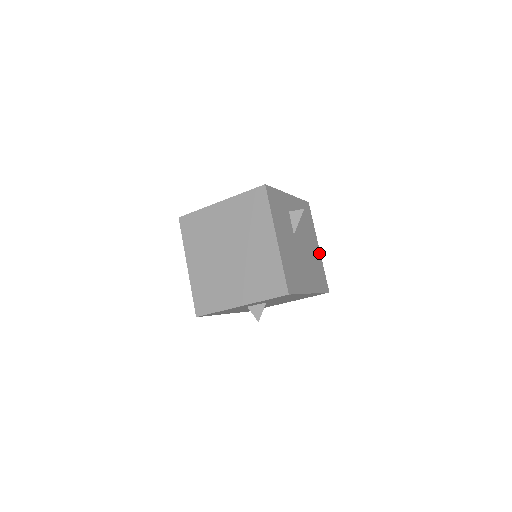
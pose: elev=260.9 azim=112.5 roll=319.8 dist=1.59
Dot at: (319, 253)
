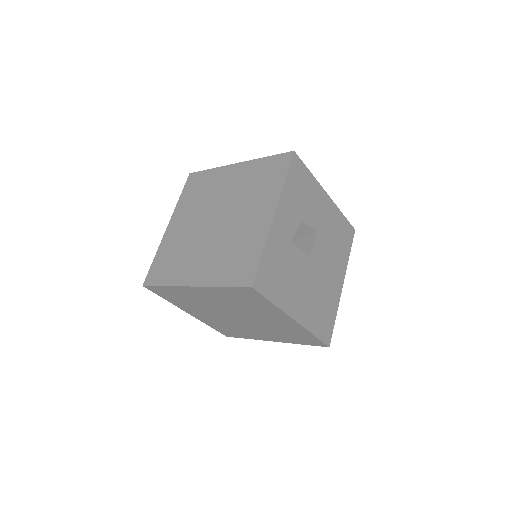
Dot at: occluded
